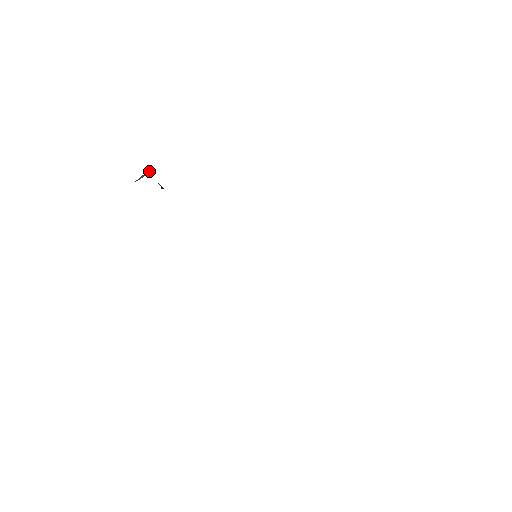
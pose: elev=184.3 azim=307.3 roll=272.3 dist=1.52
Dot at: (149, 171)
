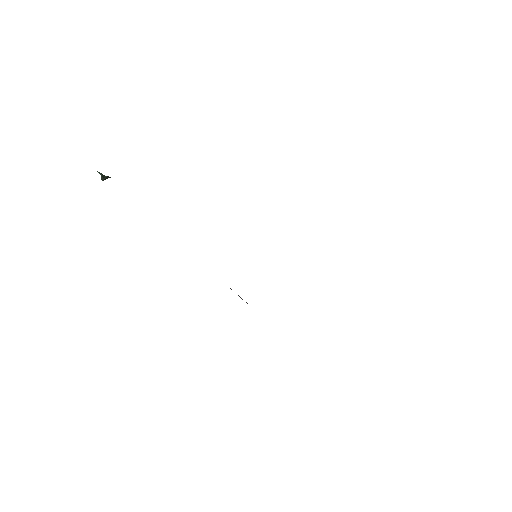
Dot at: occluded
